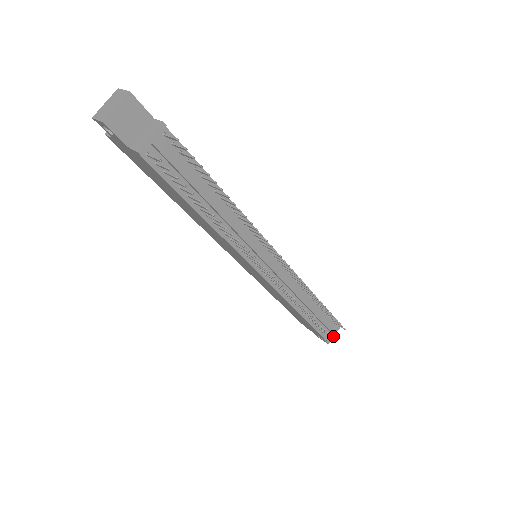
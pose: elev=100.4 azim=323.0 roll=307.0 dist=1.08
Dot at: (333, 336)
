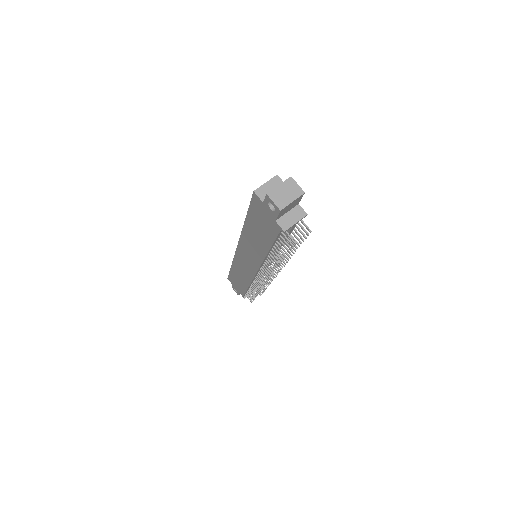
Dot at: occluded
